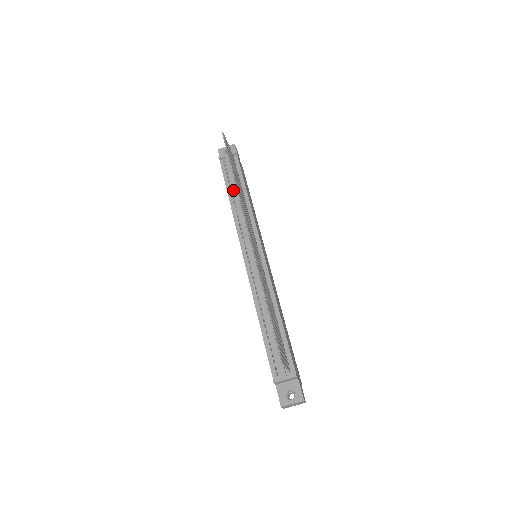
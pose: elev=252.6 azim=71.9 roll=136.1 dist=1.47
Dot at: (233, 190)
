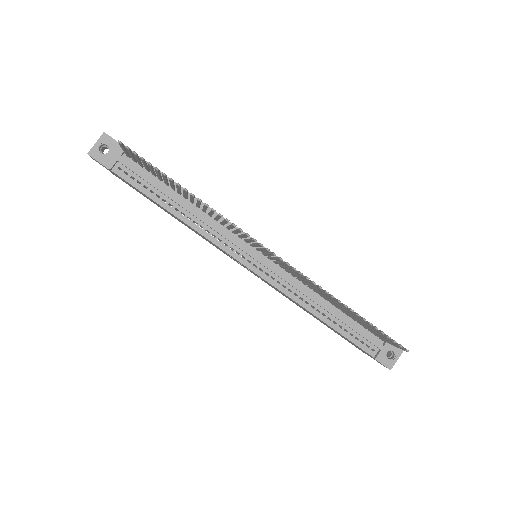
Dot at: (167, 200)
